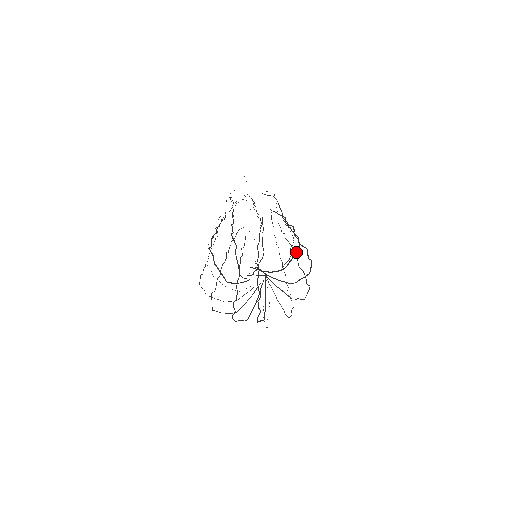
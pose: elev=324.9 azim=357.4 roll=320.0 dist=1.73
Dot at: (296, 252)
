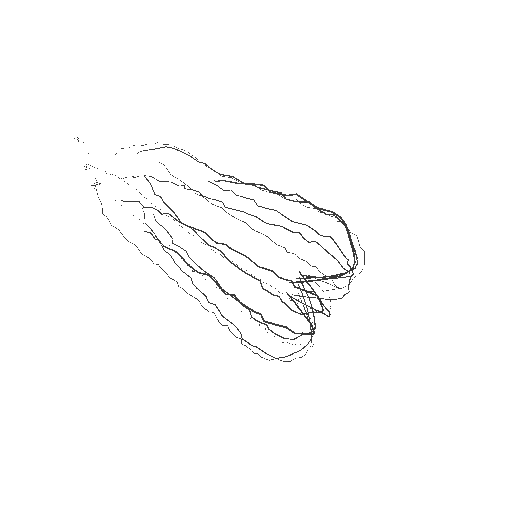
Dot at: occluded
